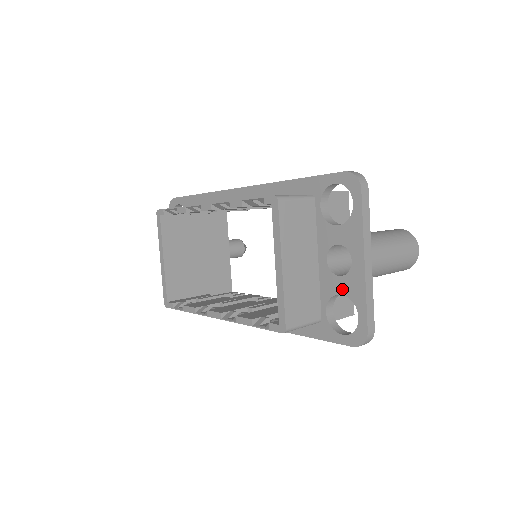
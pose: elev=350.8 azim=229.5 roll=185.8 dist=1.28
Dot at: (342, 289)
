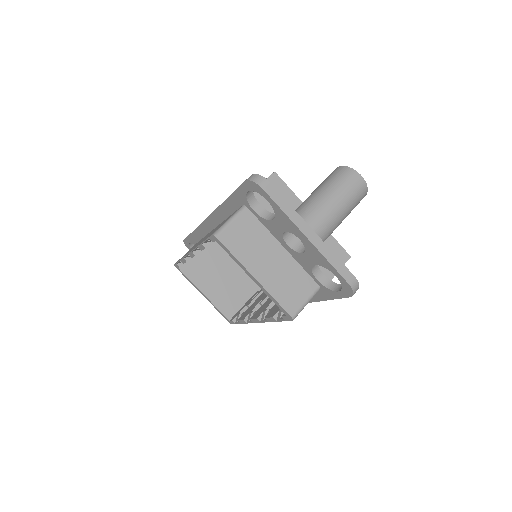
Dot at: (312, 261)
